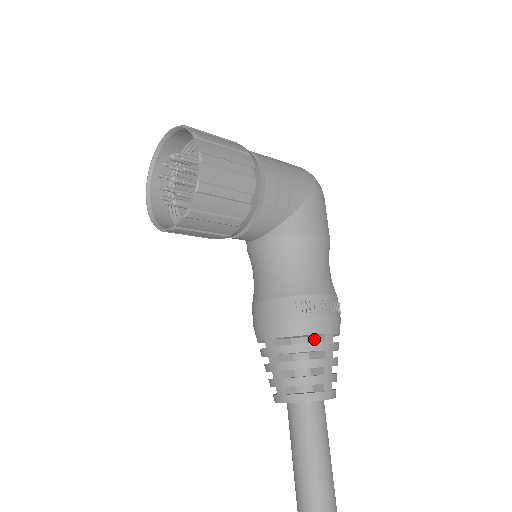
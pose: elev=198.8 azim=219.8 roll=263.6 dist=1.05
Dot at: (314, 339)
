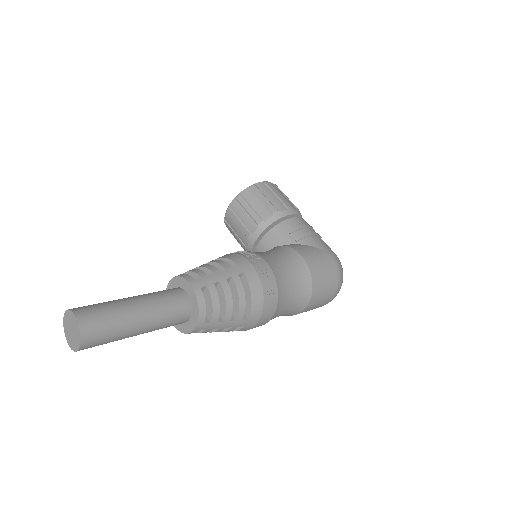
Dot at: occluded
